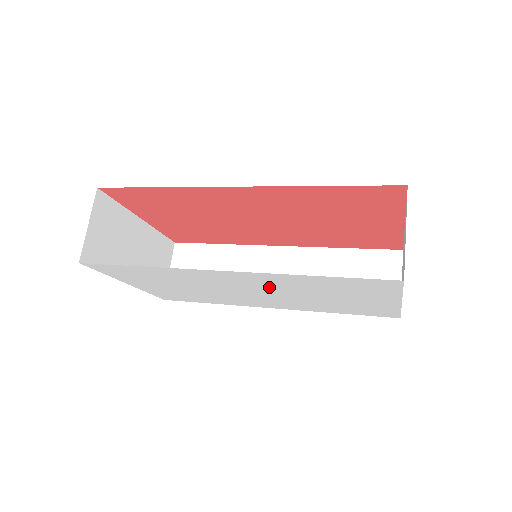
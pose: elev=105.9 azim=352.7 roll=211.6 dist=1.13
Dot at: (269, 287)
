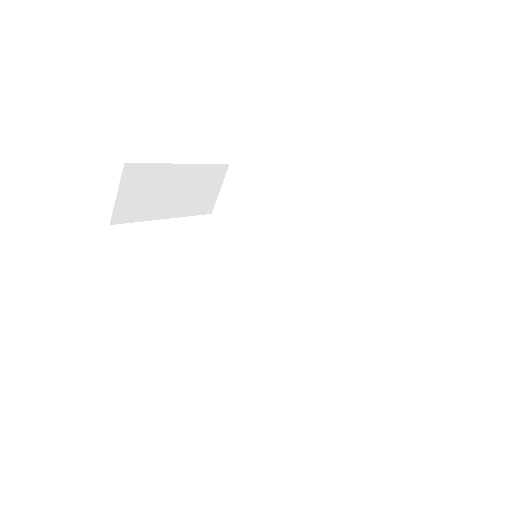
Dot at: occluded
